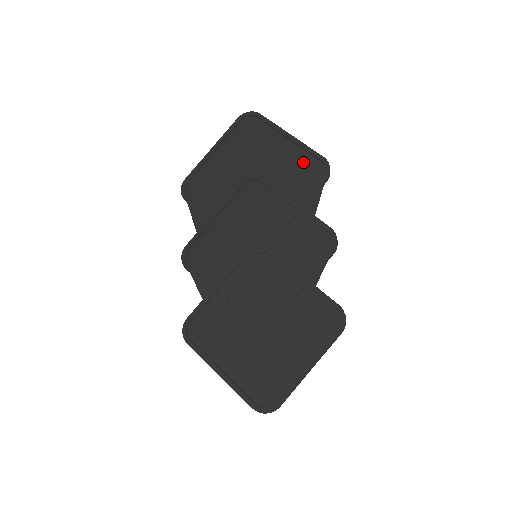
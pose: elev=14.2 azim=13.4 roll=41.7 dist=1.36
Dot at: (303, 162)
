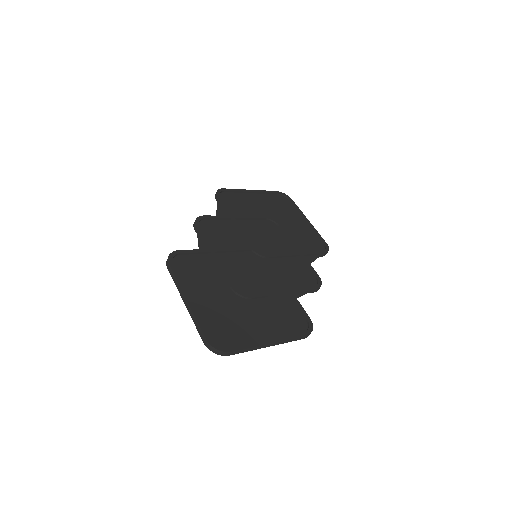
Dot at: (311, 237)
